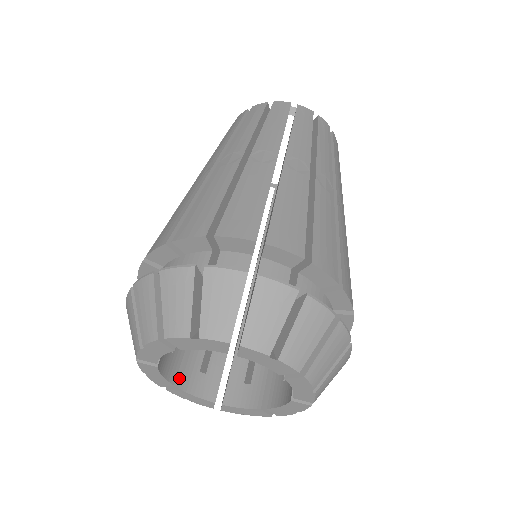
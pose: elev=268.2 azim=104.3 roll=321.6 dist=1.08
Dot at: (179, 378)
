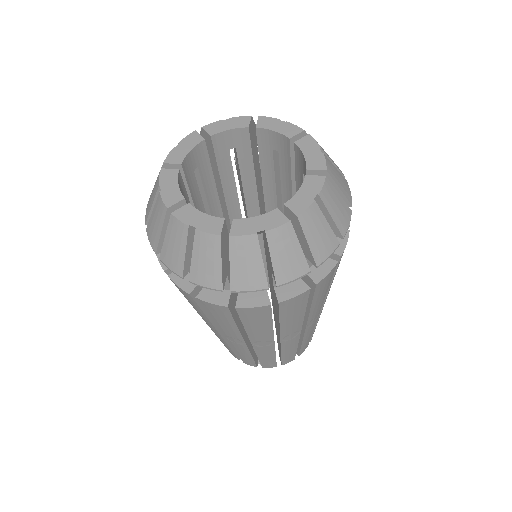
Dot at: occluded
